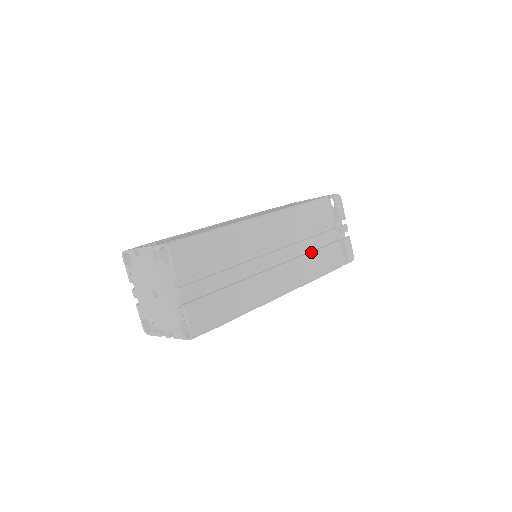
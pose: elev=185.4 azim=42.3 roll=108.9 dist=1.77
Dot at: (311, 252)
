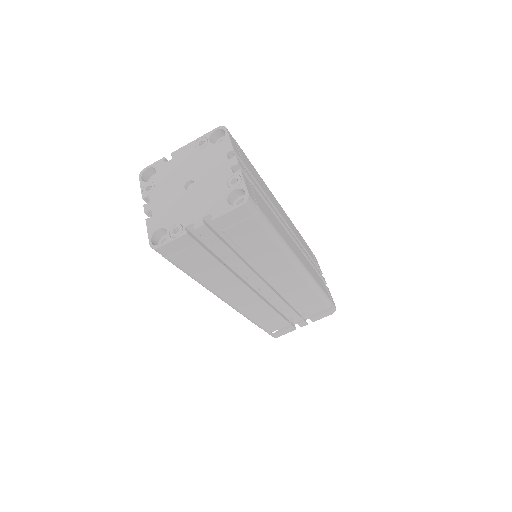
Dot at: occluded
